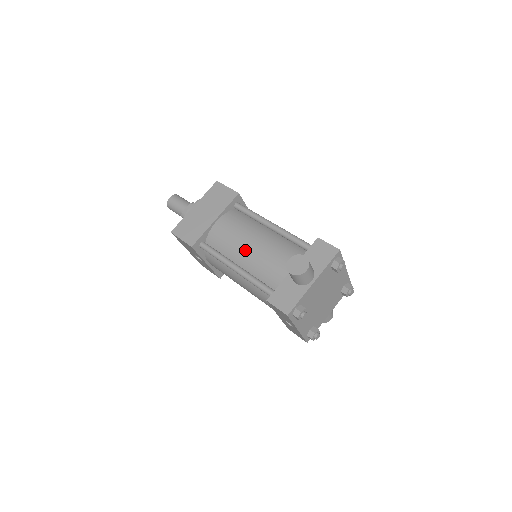
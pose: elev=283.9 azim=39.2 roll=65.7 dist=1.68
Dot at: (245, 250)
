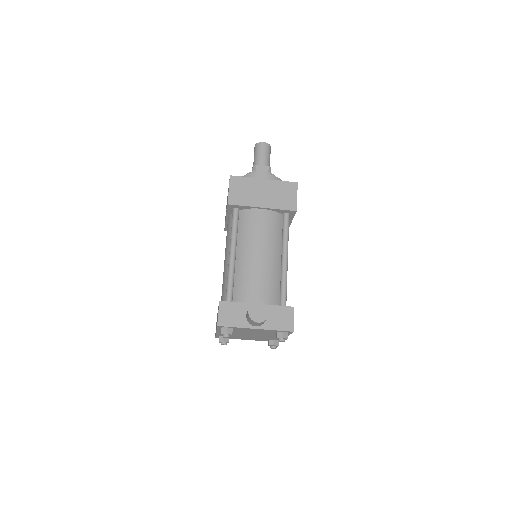
Dot at: (251, 252)
